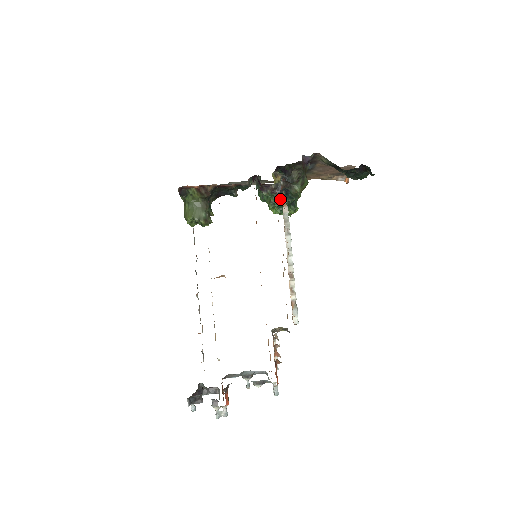
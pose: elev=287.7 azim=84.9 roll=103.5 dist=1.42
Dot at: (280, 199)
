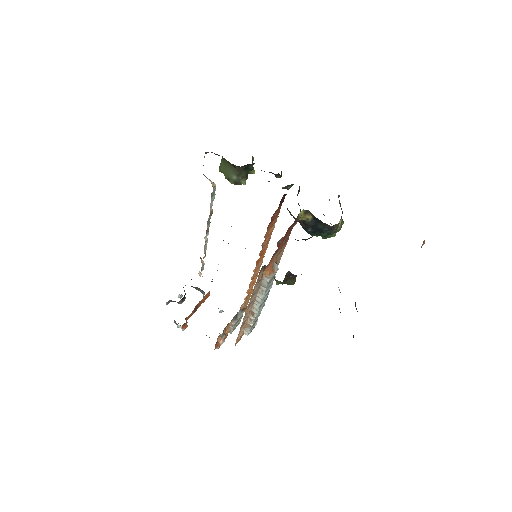
Dot at: occluded
